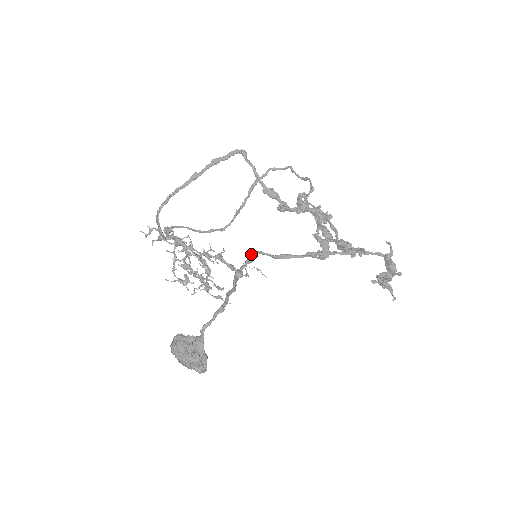
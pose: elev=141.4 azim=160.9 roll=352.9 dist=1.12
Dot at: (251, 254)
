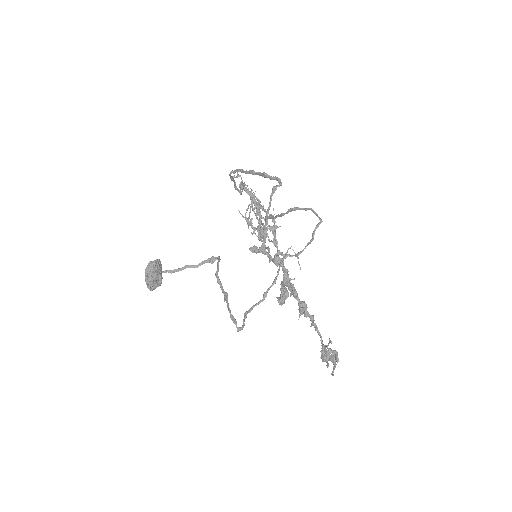
Dot at: (218, 258)
